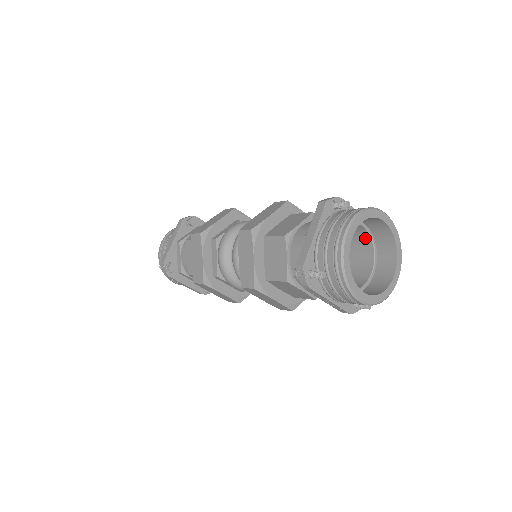
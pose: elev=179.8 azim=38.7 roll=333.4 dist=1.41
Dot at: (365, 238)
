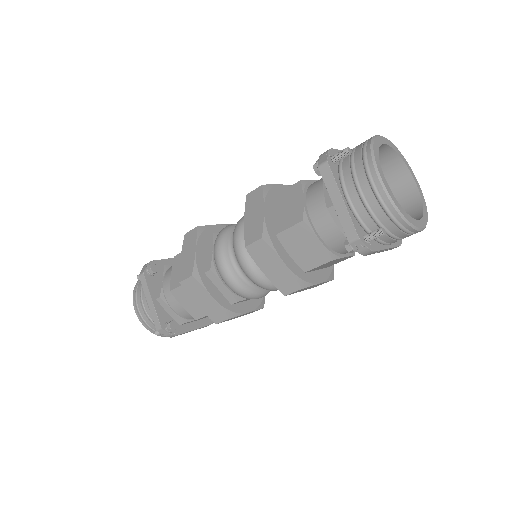
Dot at: occluded
